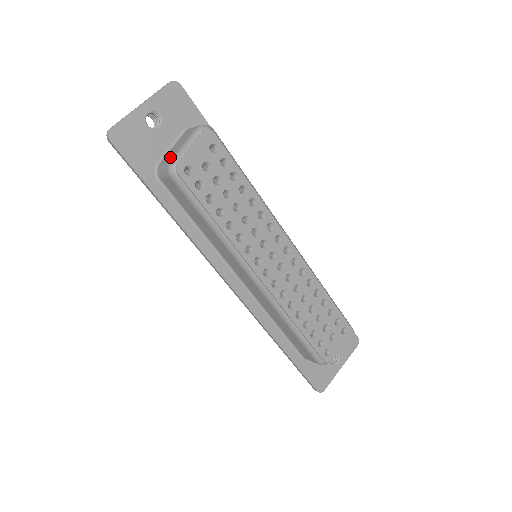
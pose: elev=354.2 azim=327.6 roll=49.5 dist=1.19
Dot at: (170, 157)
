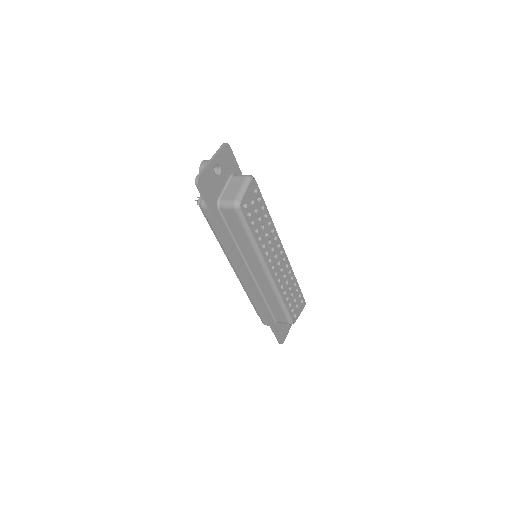
Dot at: (232, 196)
